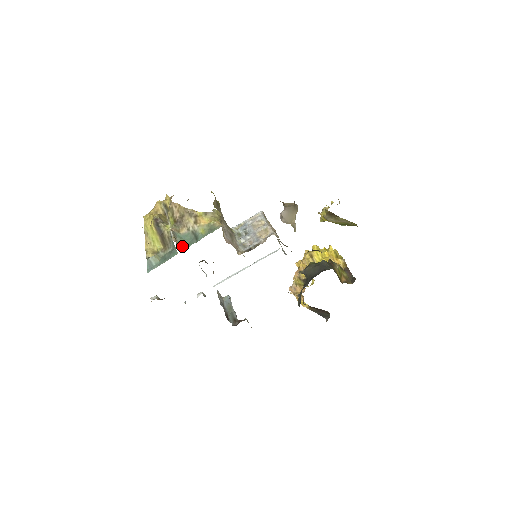
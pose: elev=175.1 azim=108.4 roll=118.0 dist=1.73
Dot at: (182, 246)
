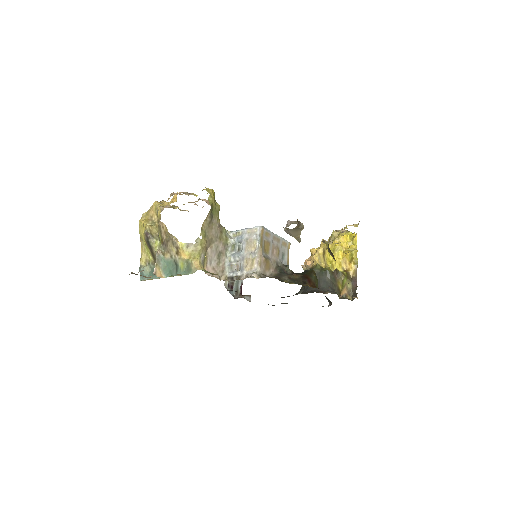
Dot at: (164, 272)
